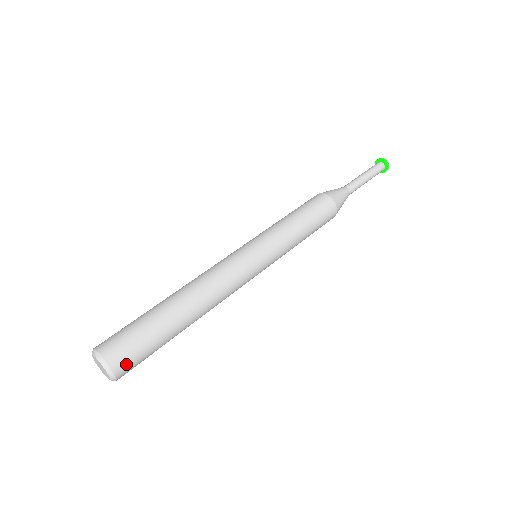
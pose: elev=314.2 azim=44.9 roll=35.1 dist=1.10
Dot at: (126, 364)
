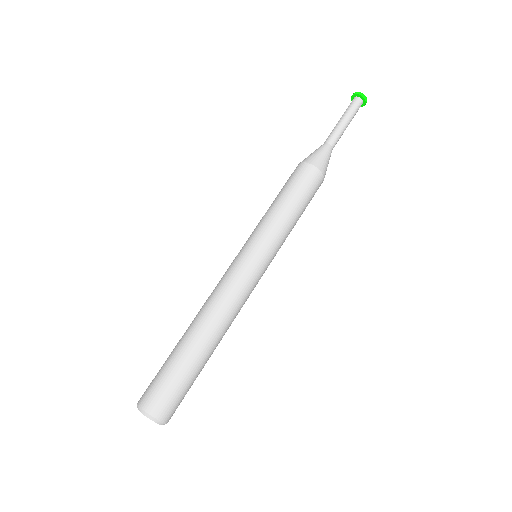
Dot at: (171, 410)
